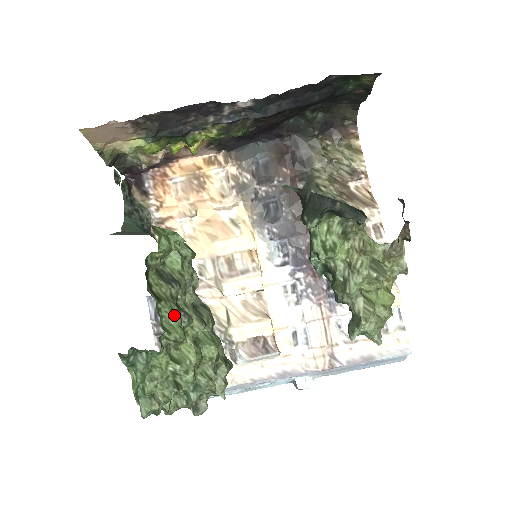
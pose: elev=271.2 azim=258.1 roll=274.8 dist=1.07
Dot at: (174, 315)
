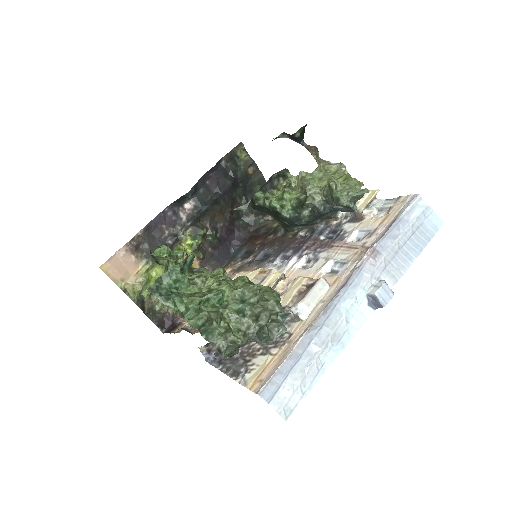
Dot at: occluded
